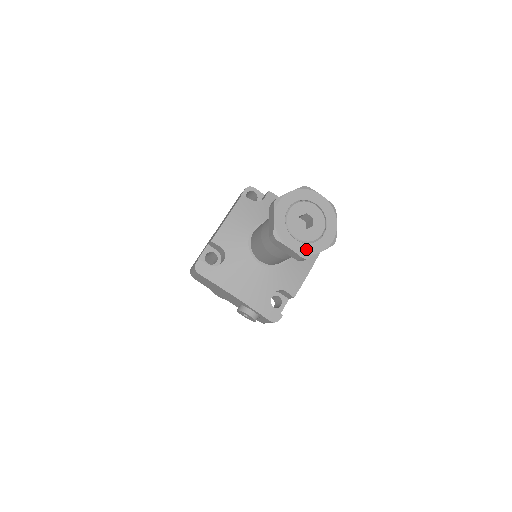
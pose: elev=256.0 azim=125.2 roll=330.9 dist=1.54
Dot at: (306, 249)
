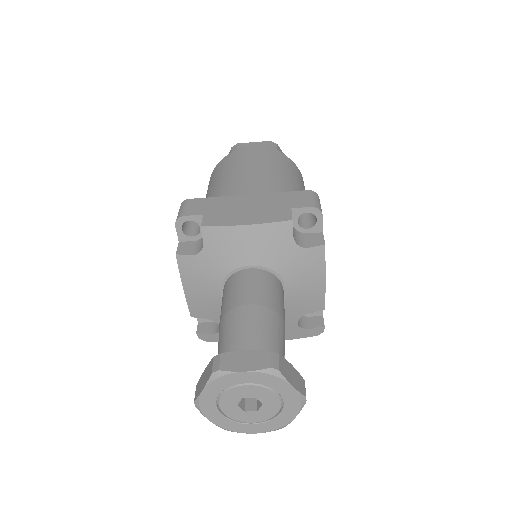
Dot at: (274, 425)
